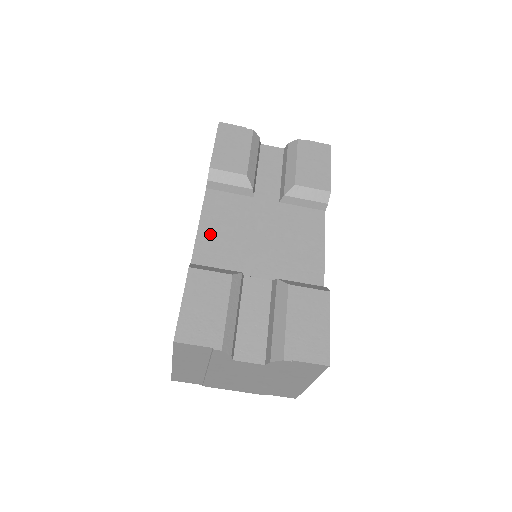
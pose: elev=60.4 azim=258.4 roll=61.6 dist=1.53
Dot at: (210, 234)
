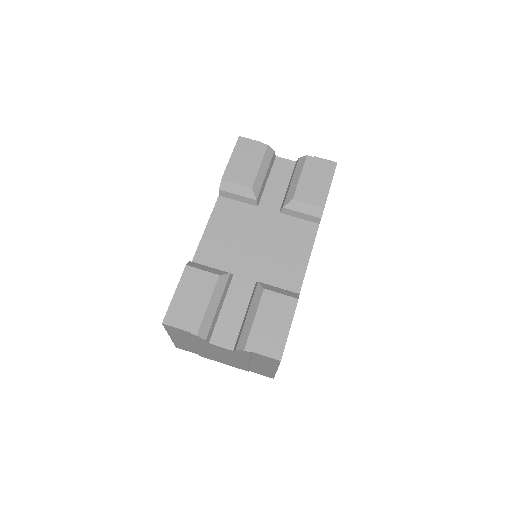
Dot at: (213, 236)
